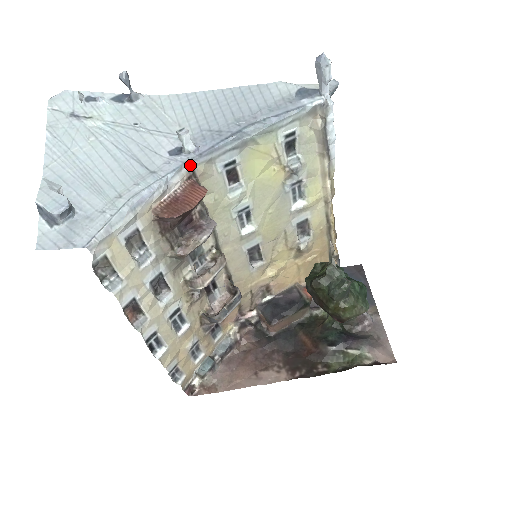
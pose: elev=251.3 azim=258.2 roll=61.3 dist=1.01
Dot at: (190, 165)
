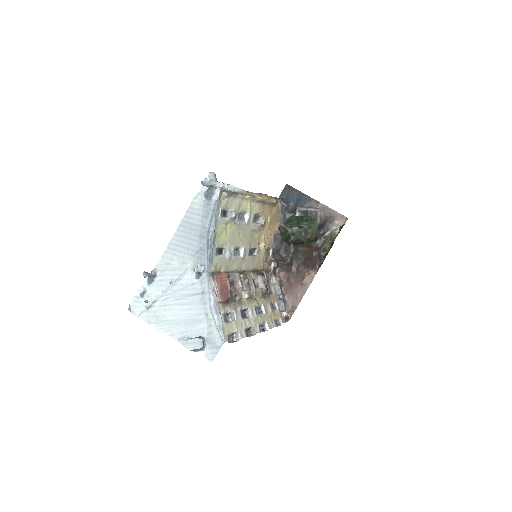
Dot at: (210, 274)
